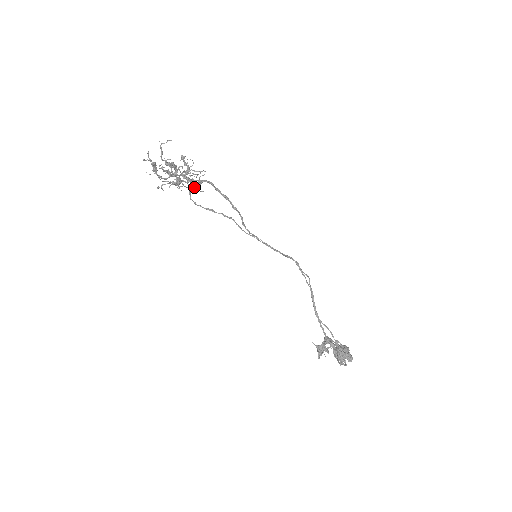
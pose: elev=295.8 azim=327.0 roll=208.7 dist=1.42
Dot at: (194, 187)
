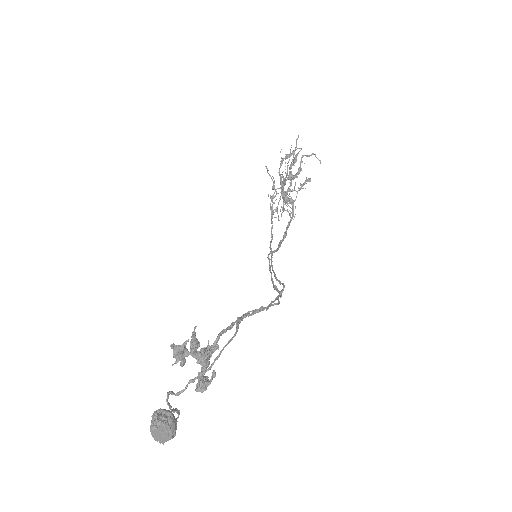
Dot at: (286, 196)
